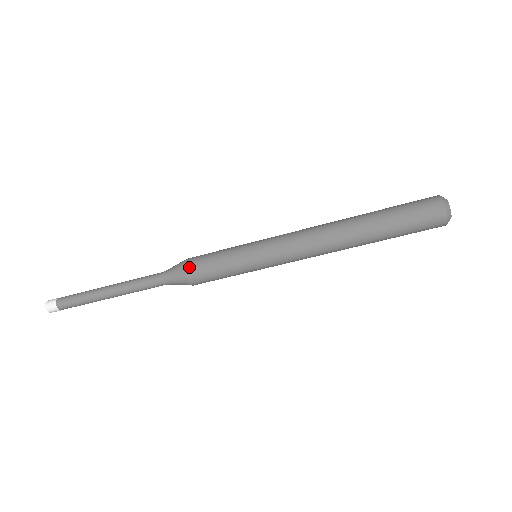
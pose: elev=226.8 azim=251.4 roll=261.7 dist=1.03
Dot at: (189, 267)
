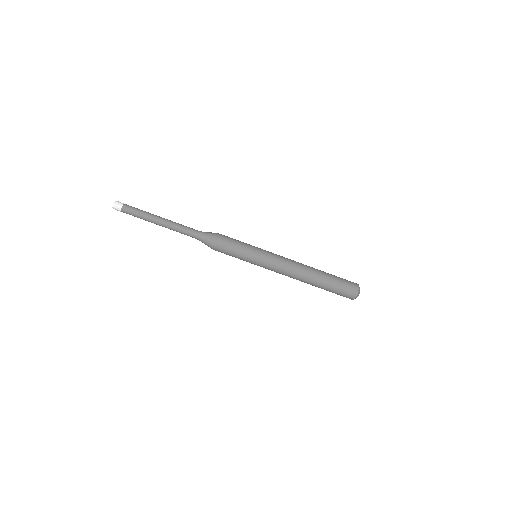
Dot at: (221, 234)
